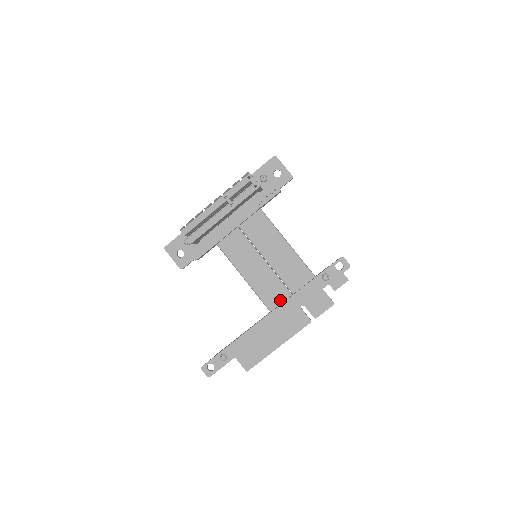
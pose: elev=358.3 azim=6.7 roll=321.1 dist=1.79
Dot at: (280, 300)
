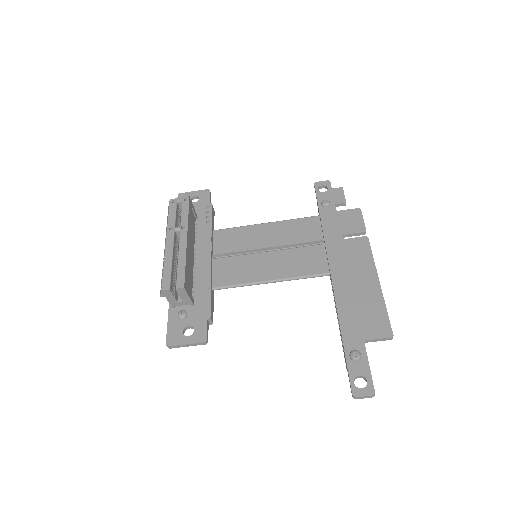
Dot at: (322, 257)
